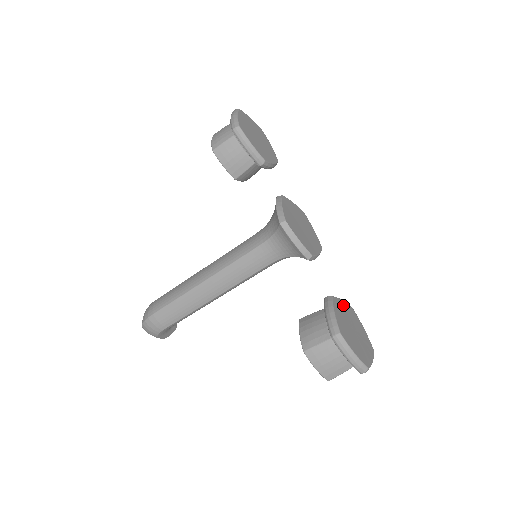
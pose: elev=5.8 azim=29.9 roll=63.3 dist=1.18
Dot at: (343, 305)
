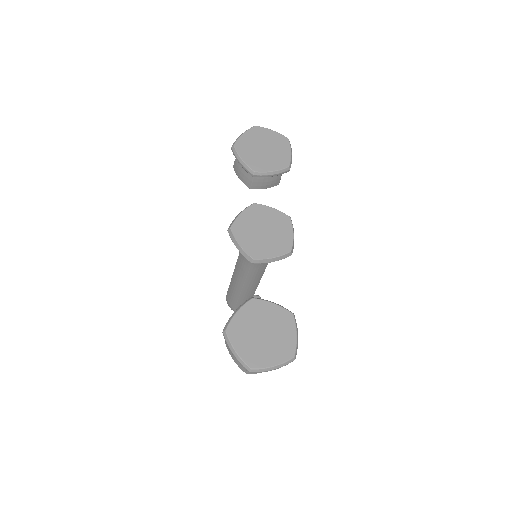
Dot at: (269, 308)
